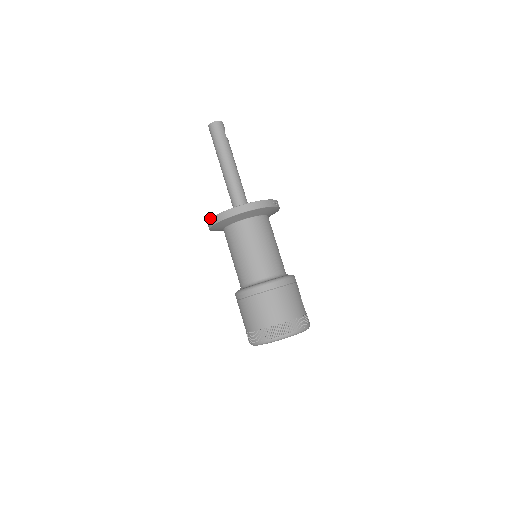
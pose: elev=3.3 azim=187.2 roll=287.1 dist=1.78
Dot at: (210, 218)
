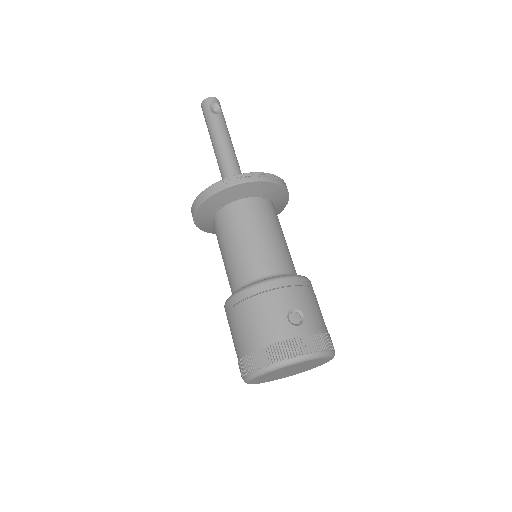
Dot at: occluded
